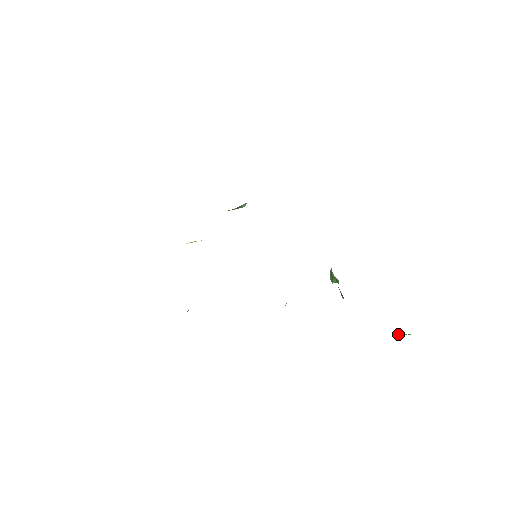
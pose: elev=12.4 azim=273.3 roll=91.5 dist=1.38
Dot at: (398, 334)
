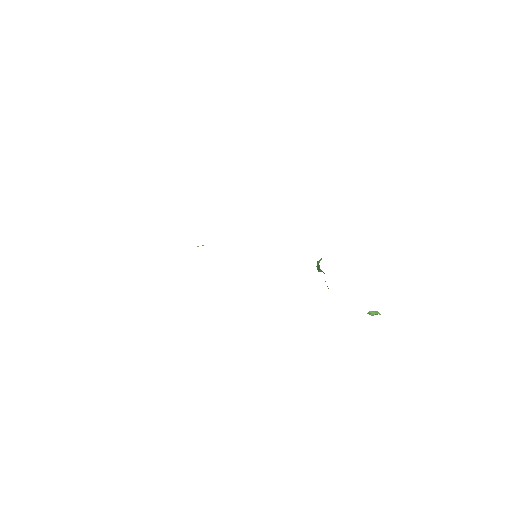
Dot at: (370, 313)
